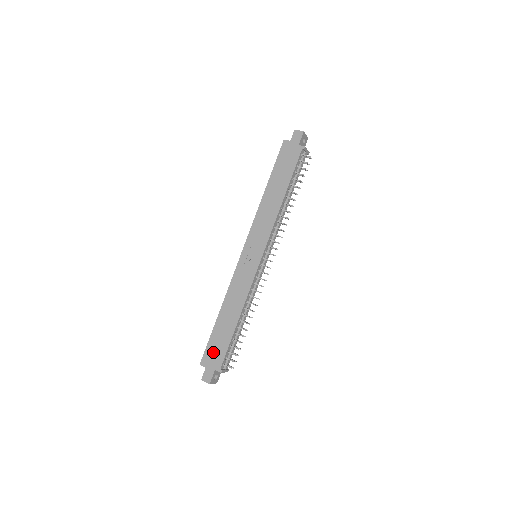
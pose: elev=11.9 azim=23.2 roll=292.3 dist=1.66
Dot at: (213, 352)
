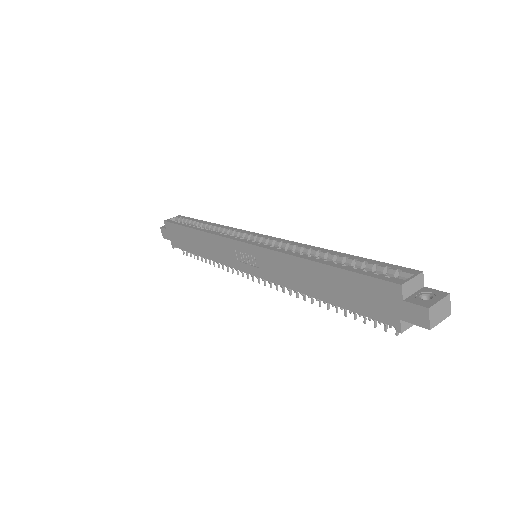
Dot at: (175, 234)
